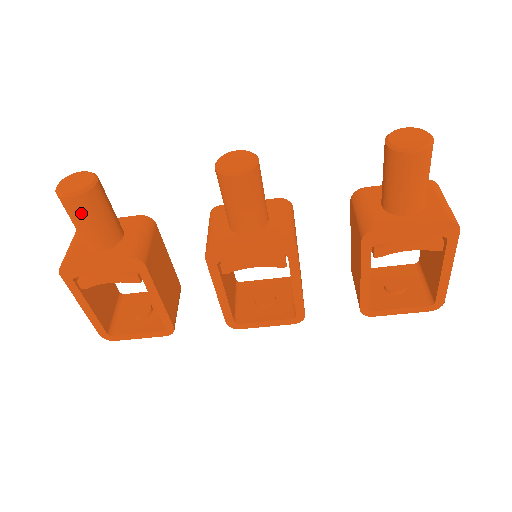
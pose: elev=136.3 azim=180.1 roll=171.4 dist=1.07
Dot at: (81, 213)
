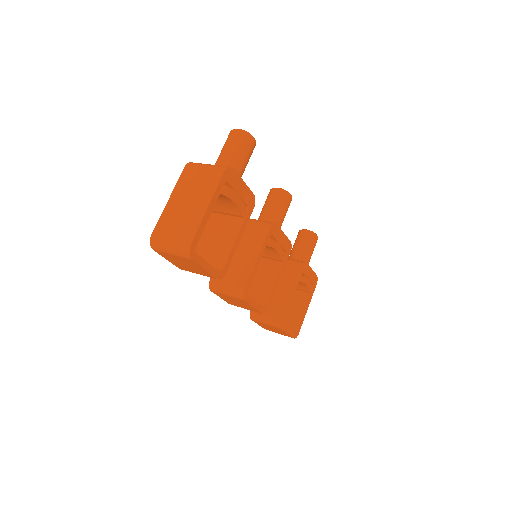
Dot at: (250, 151)
